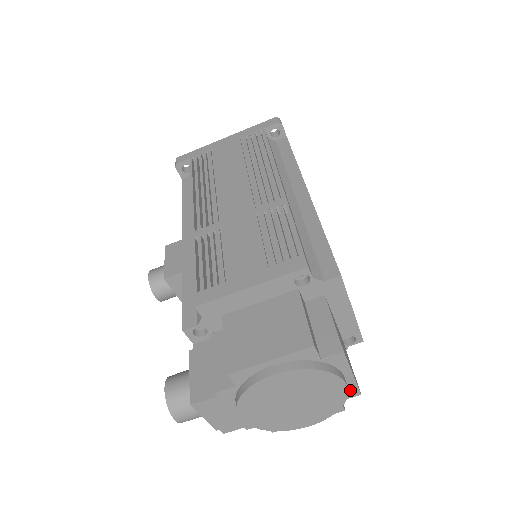
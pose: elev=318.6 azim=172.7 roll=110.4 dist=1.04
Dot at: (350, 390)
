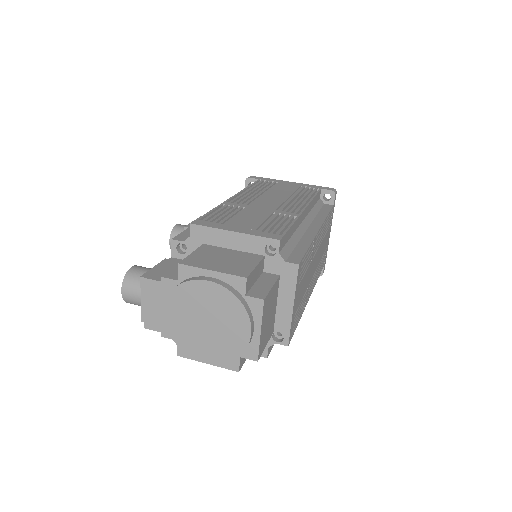
Dot at: (252, 349)
